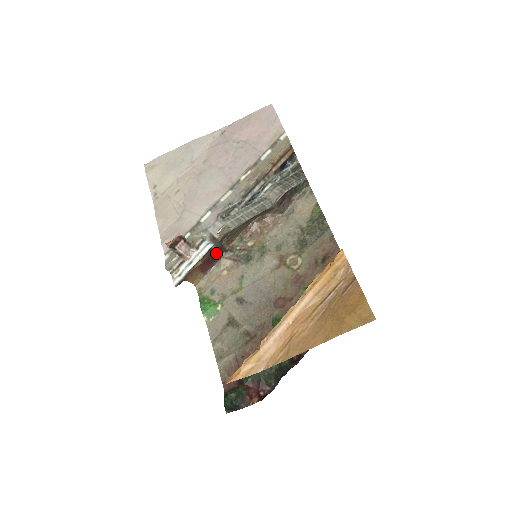
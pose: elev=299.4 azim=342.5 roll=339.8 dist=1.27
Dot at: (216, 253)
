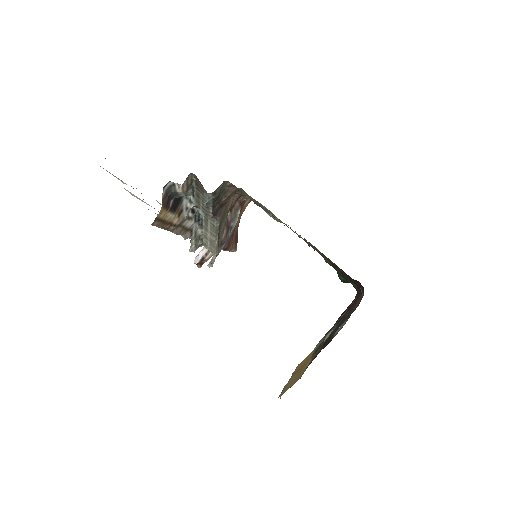
Dot at: (232, 232)
